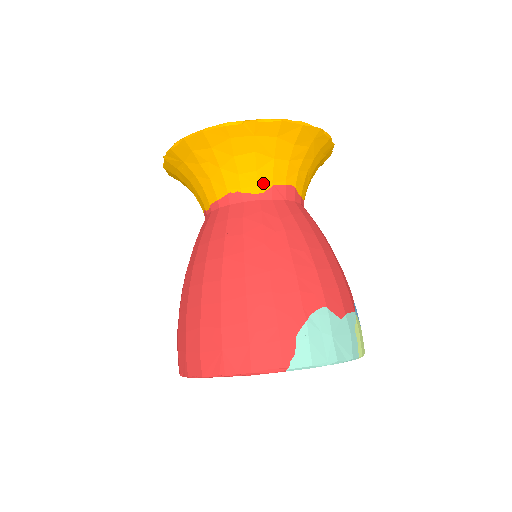
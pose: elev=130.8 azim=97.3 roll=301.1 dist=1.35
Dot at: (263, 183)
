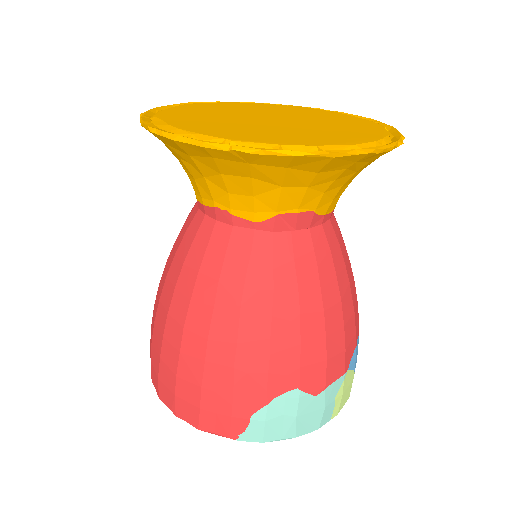
Dot at: (262, 211)
